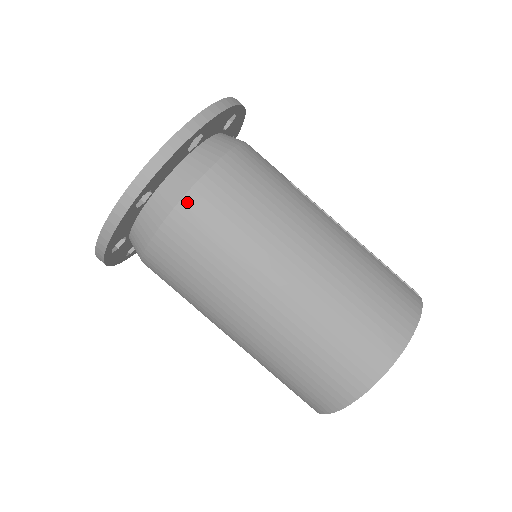
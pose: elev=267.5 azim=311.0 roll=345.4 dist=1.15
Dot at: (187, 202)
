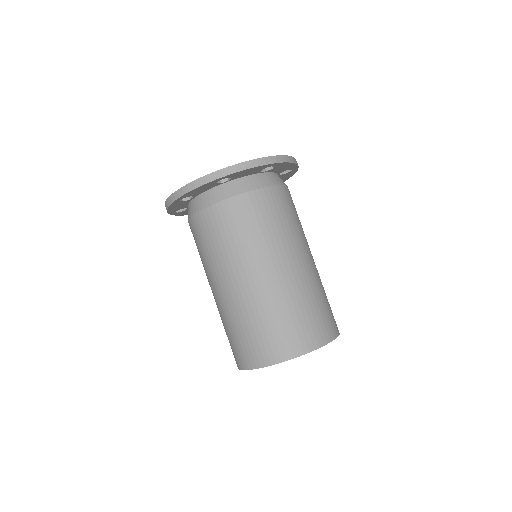
Dot at: (246, 196)
